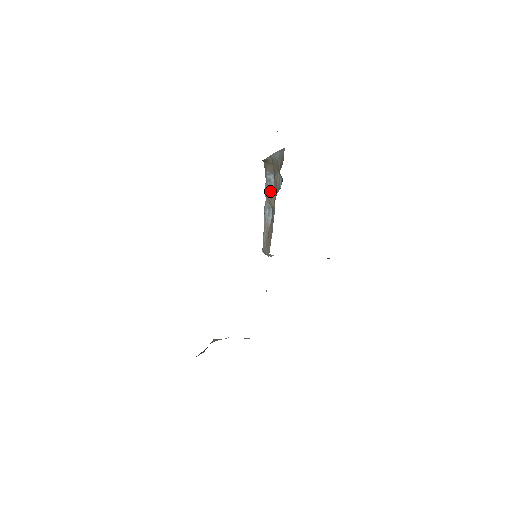
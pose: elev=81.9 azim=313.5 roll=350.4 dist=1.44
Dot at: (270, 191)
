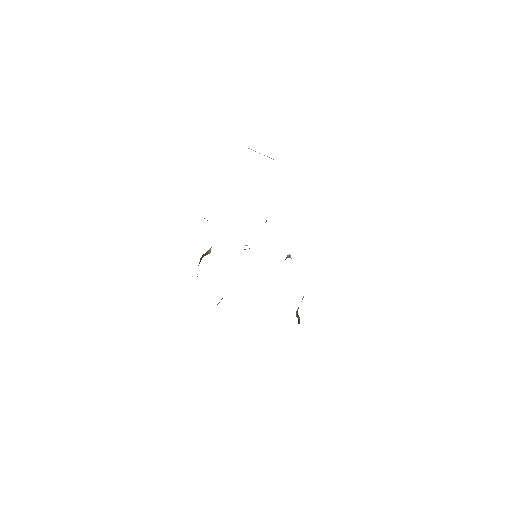
Dot at: occluded
